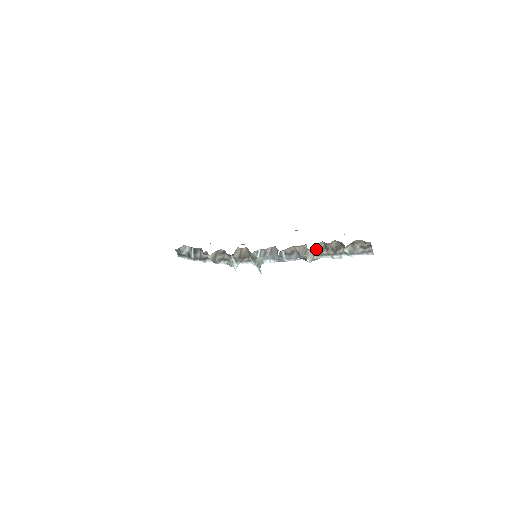
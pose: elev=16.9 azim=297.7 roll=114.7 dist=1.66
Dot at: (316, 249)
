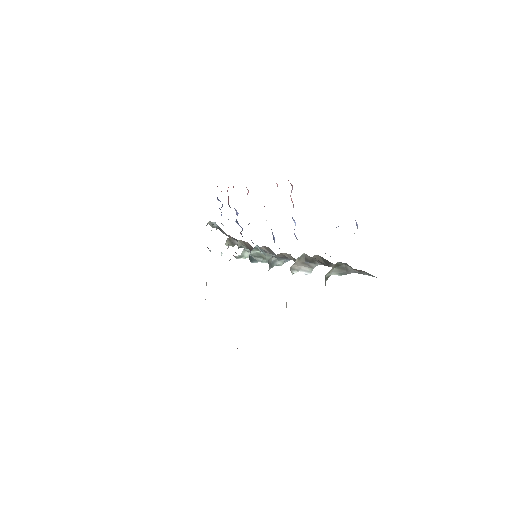
Dot at: (304, 260)
